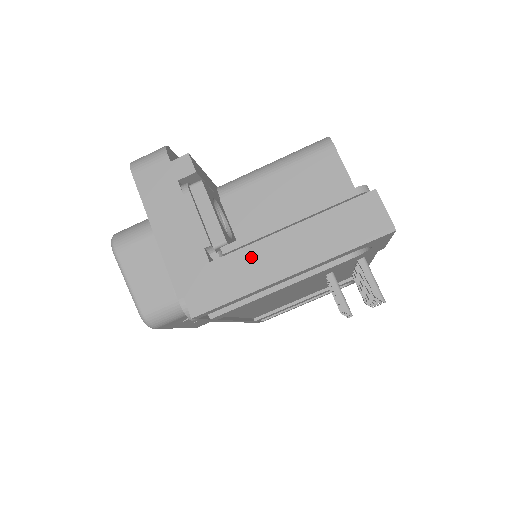
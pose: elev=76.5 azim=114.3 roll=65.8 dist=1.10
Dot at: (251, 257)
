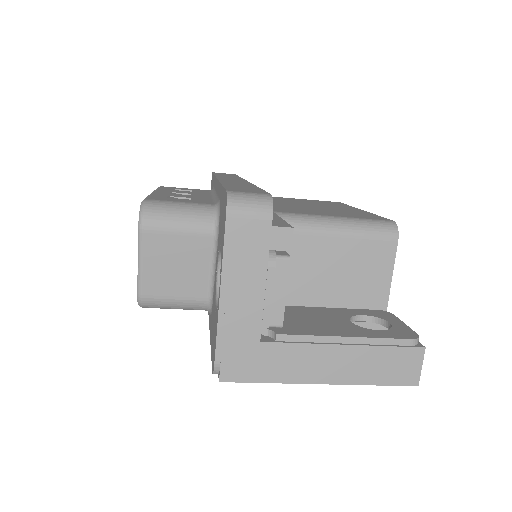
Dot at: (298, 354)
